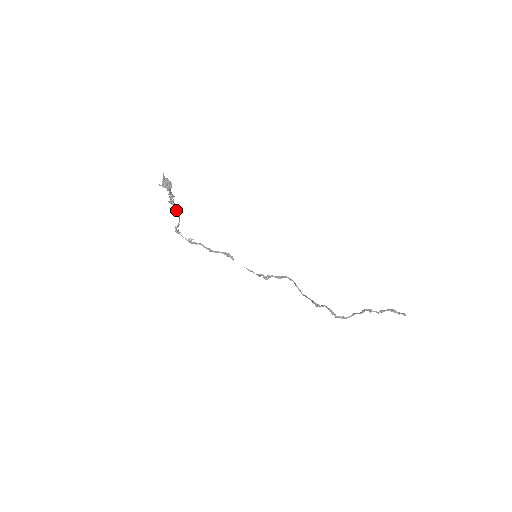
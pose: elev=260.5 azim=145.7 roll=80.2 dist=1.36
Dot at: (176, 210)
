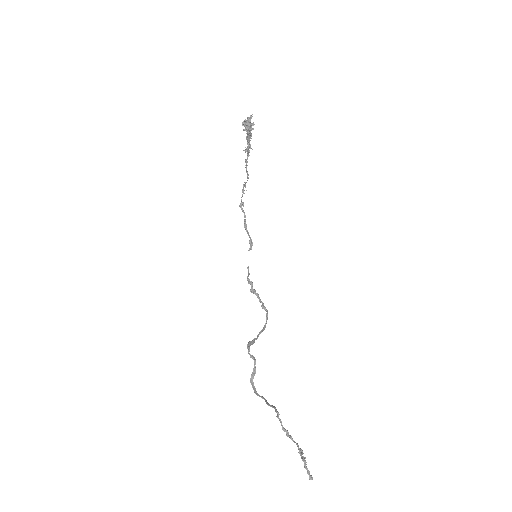
Dot at: (246, 162)
